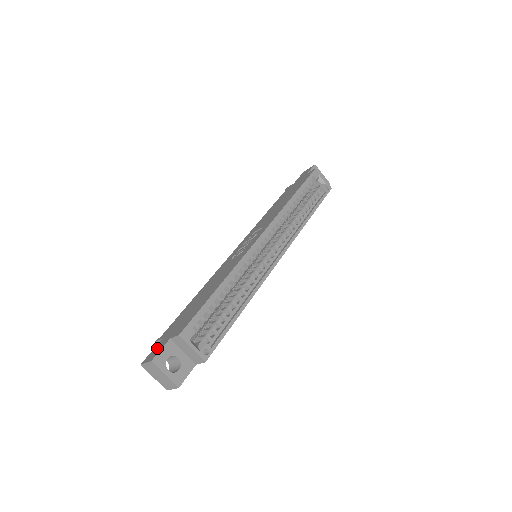
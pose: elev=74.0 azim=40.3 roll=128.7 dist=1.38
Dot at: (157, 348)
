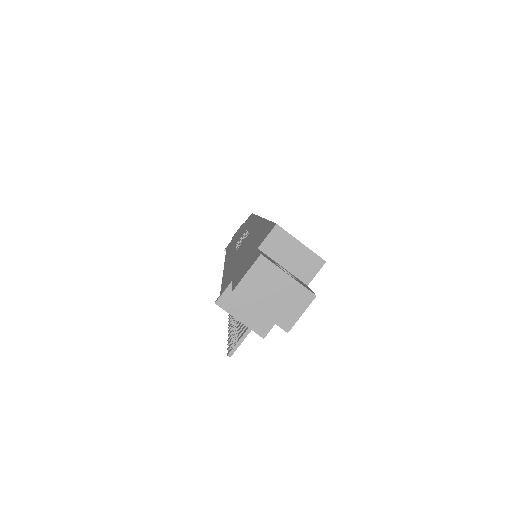
Dot at: (243, 269)
